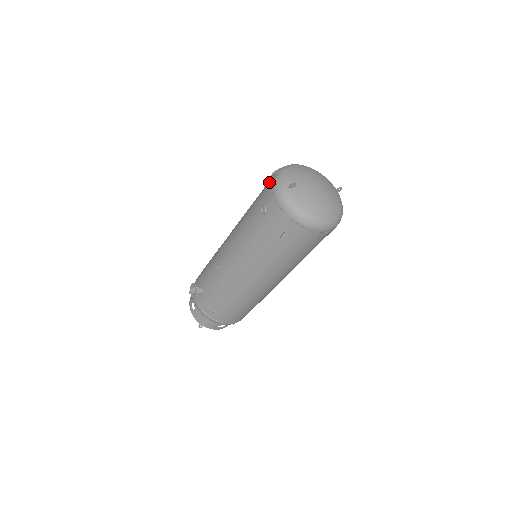
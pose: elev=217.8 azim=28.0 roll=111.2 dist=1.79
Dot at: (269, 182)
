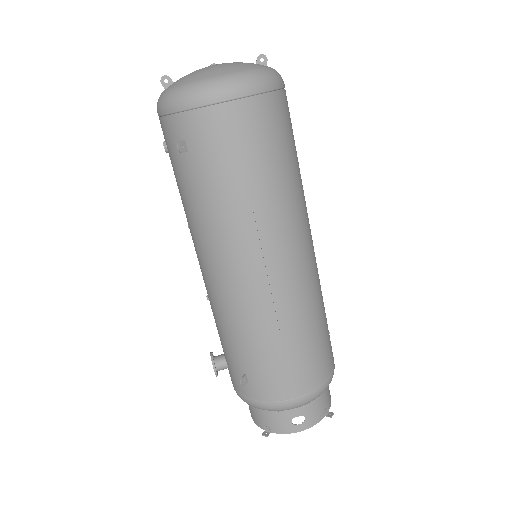
Dot at: occluded
